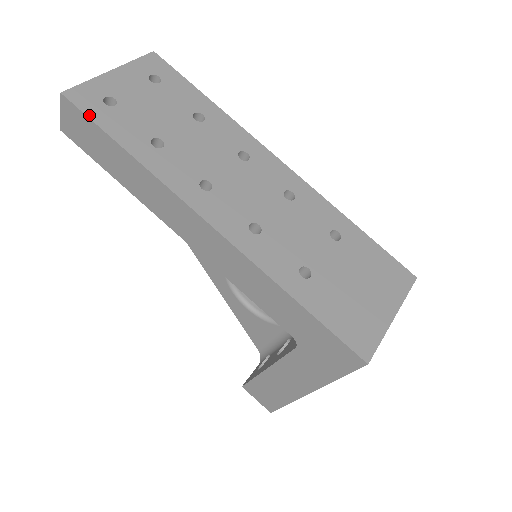
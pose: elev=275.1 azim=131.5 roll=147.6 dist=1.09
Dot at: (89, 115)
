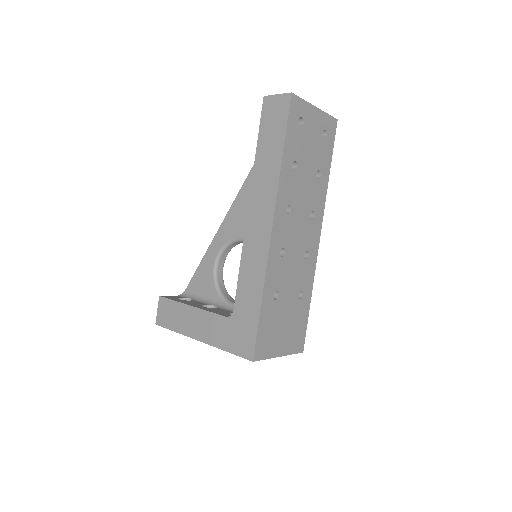
Dot at: (289, 118)
